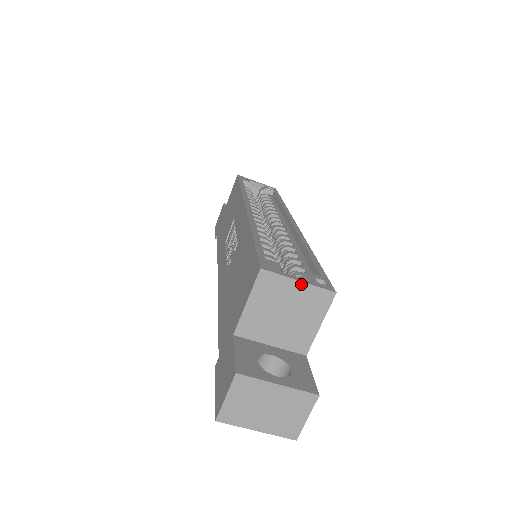
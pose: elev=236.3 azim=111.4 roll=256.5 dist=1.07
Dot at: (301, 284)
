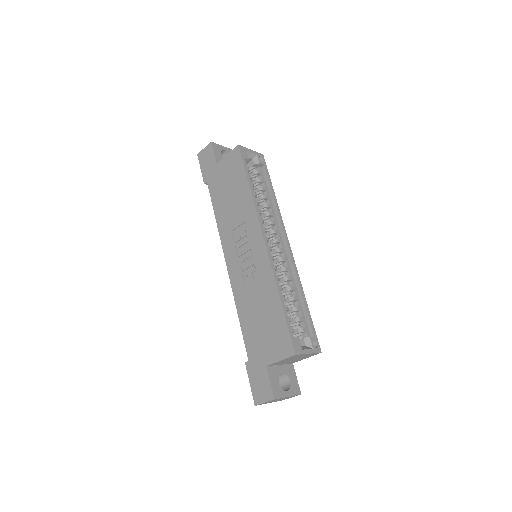
Dot at: (309, 354)
